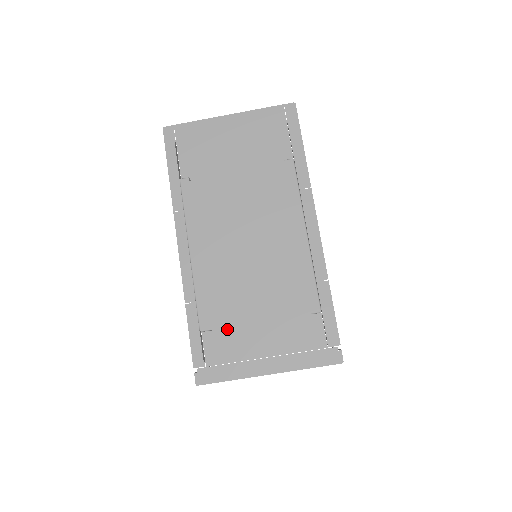
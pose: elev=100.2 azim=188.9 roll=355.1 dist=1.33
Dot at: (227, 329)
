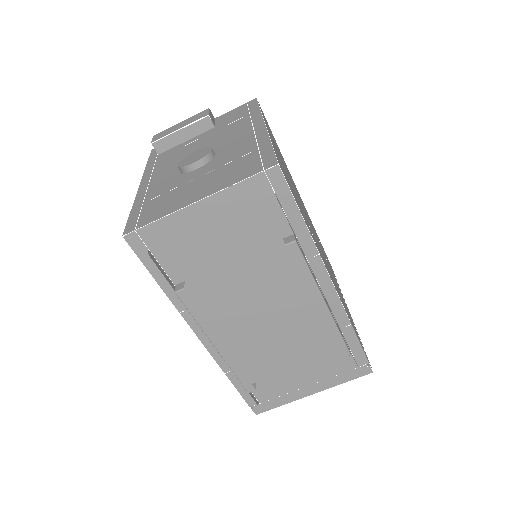
Dot at: (269, 379)
